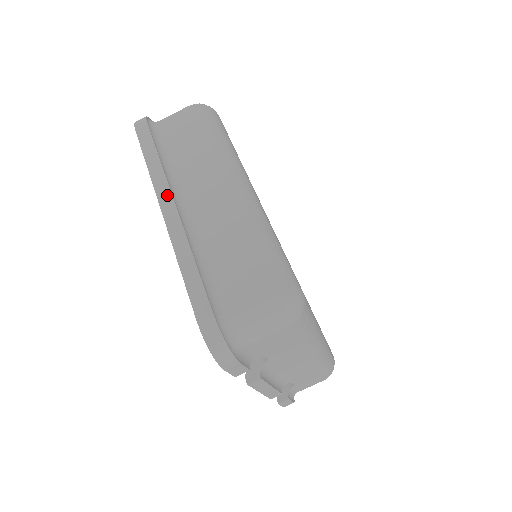
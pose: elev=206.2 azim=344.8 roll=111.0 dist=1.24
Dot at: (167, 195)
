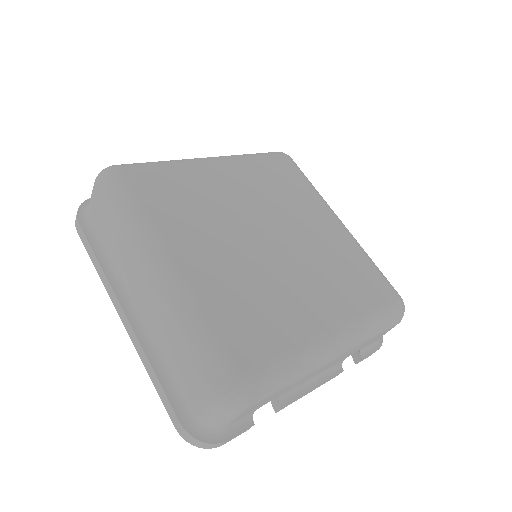
Dot at: (116, 302)
